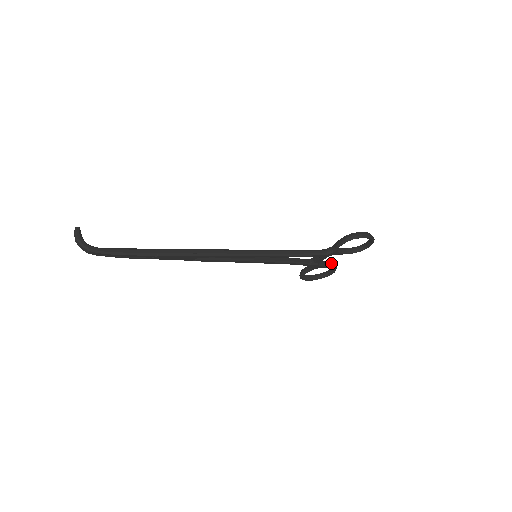
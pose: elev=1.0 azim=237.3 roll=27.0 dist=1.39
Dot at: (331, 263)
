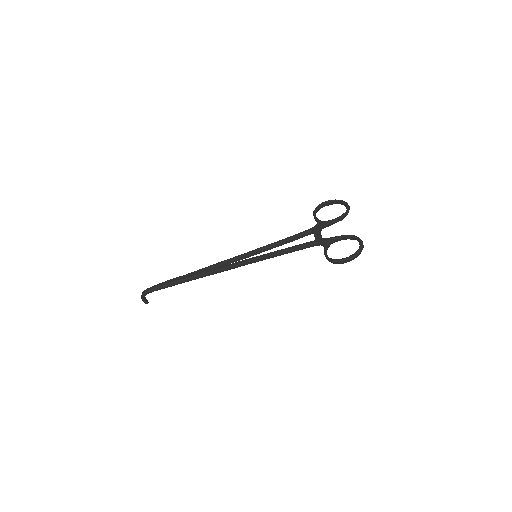
Dot at: (345, 237)
